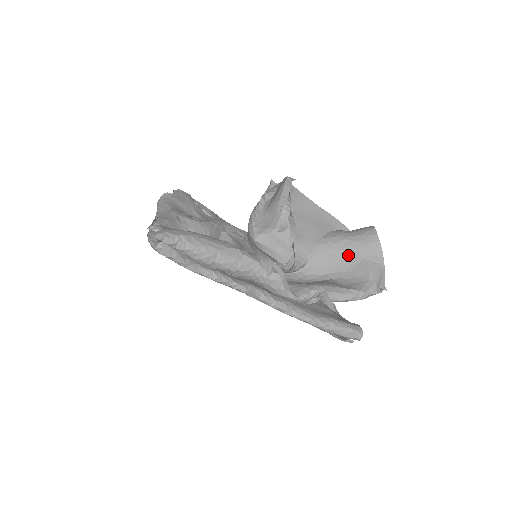
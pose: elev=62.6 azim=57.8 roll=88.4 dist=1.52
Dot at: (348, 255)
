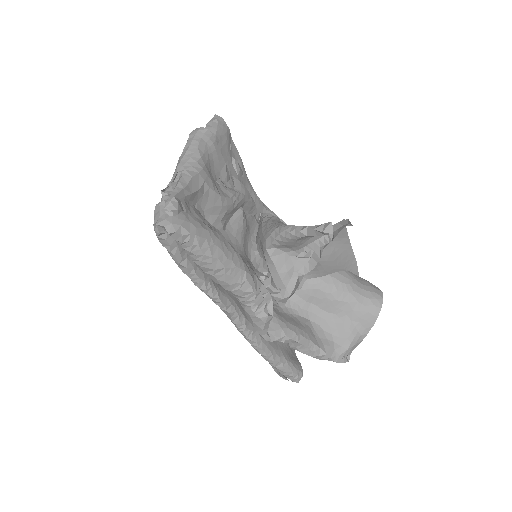
Dot at: (341, 309)
